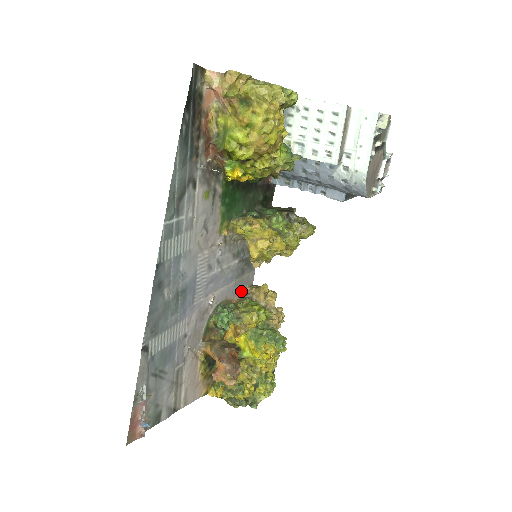
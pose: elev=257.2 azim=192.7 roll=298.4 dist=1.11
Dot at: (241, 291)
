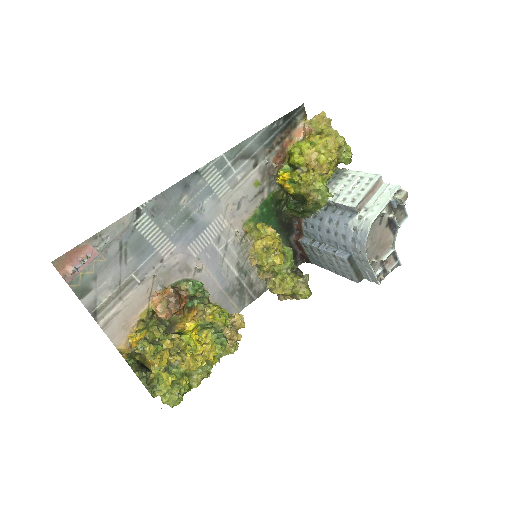
Dot at: occluded
